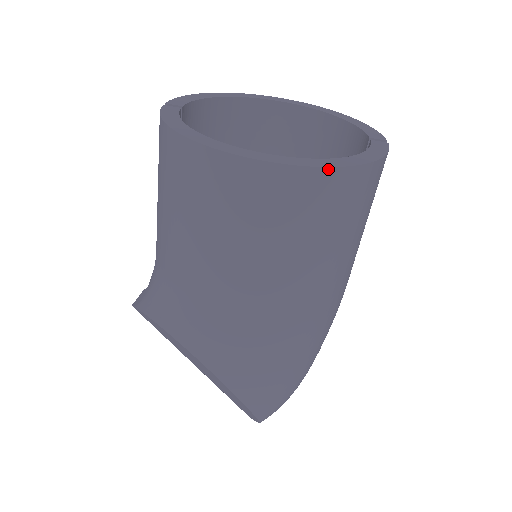
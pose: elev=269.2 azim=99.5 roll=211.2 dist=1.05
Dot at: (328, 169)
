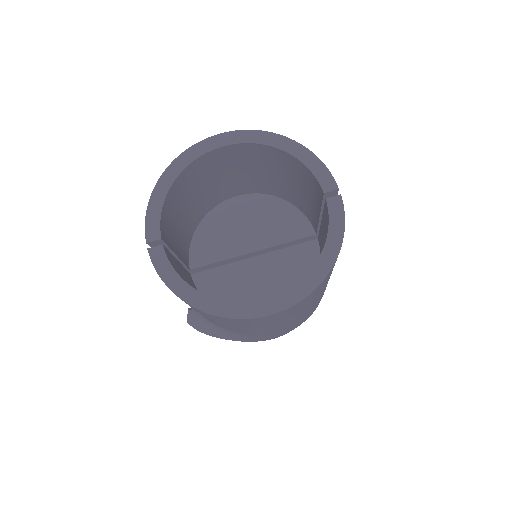
Dot at: (311, 293)
